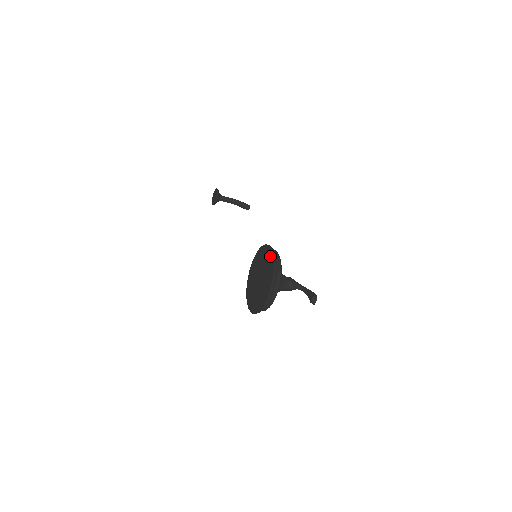
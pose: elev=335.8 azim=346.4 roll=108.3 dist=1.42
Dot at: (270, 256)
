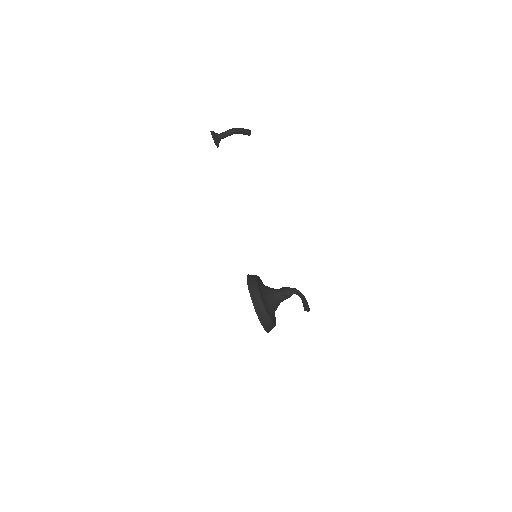
Dot at: (252, 299)
